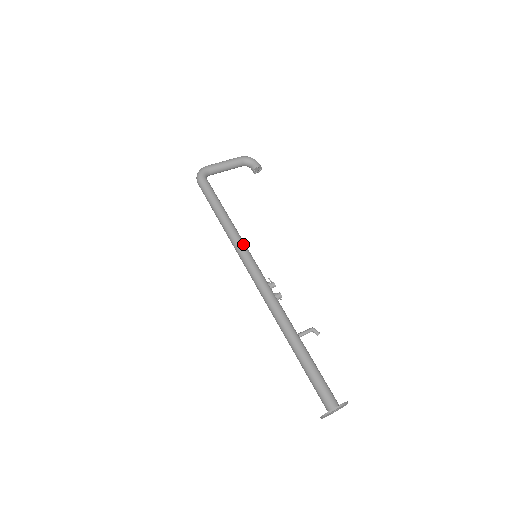
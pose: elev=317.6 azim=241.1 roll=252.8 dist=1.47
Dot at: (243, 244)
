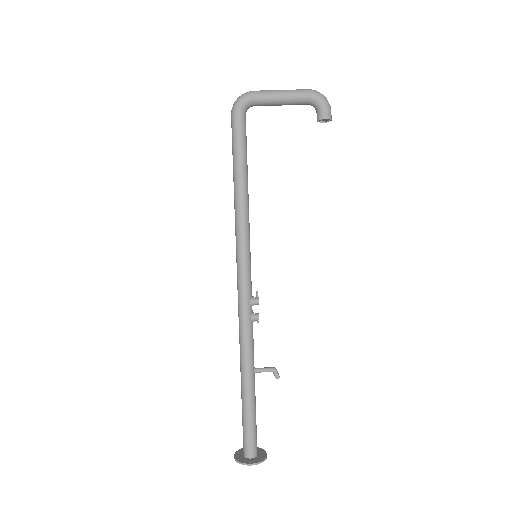
Dot at: (245, 237)
